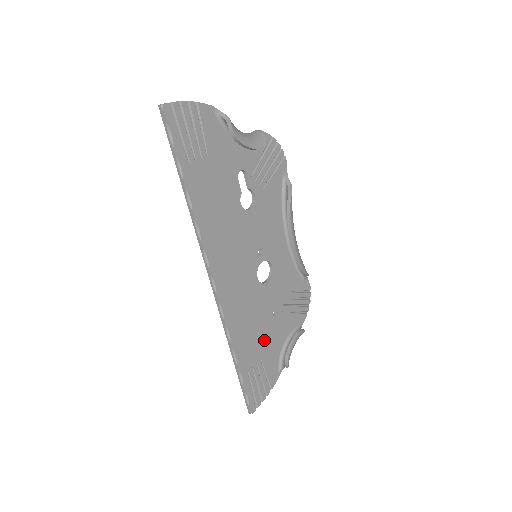
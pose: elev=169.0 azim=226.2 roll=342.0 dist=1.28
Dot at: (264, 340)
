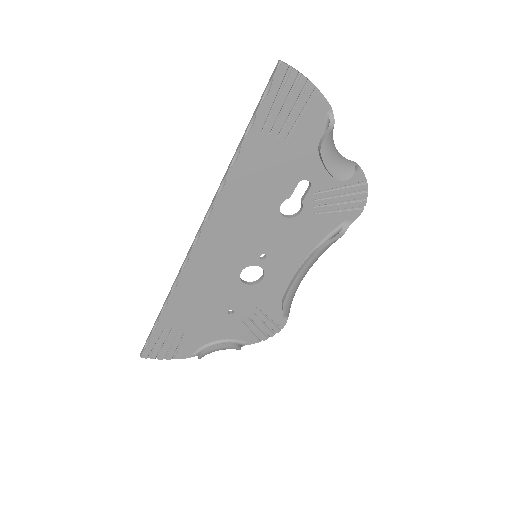
Dot at: (202, 320)
